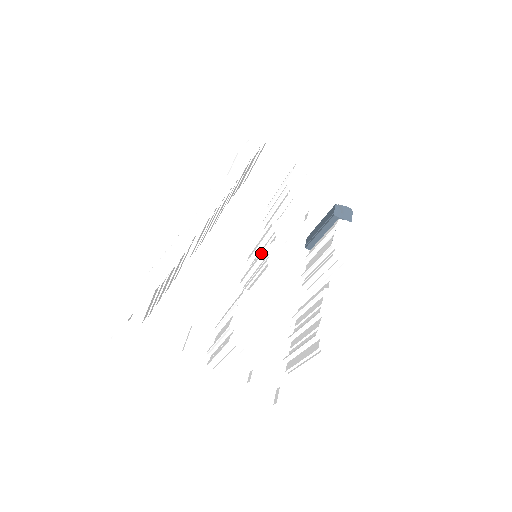
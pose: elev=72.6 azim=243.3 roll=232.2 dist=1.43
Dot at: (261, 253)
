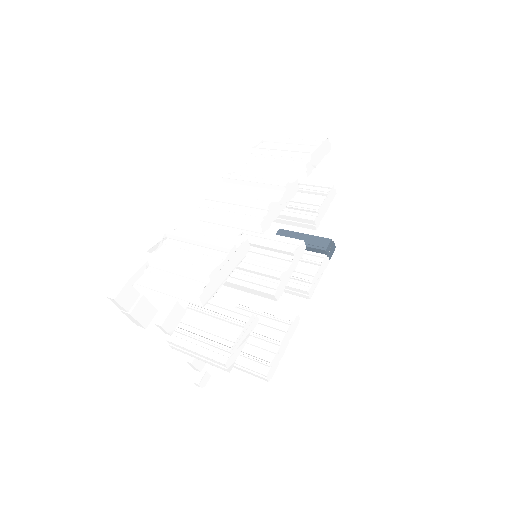
Dot at: (273, 273)
